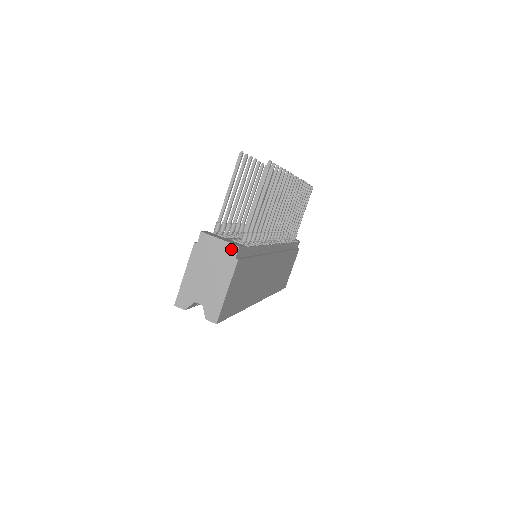
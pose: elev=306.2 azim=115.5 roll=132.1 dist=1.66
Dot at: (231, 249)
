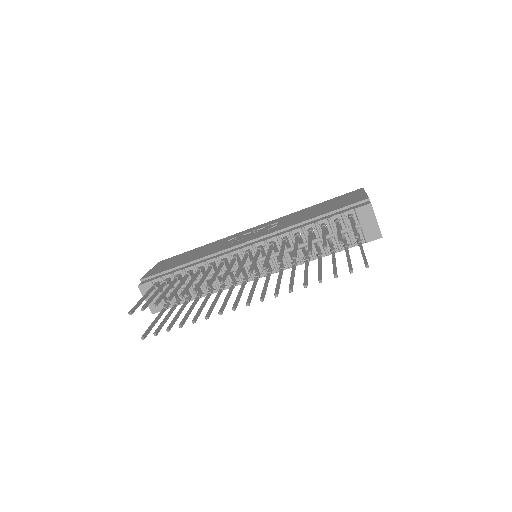
Dot at: (151, 308)
